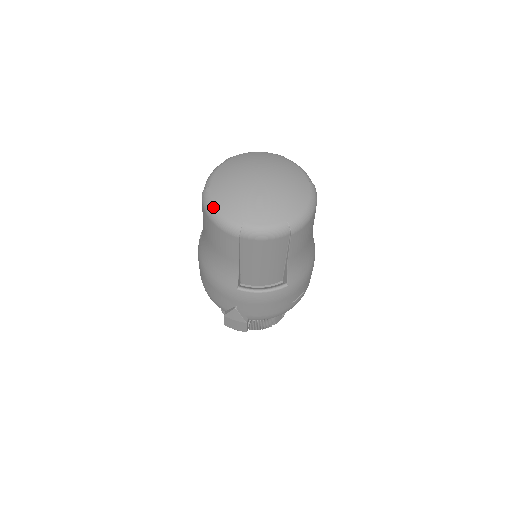
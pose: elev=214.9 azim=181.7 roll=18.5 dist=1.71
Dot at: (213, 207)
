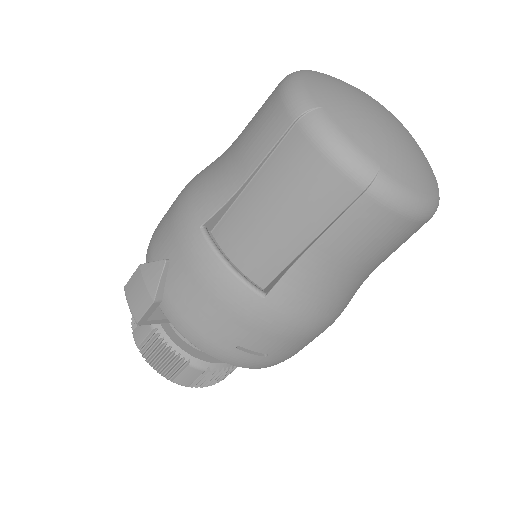
Dot at: (300, 74)
